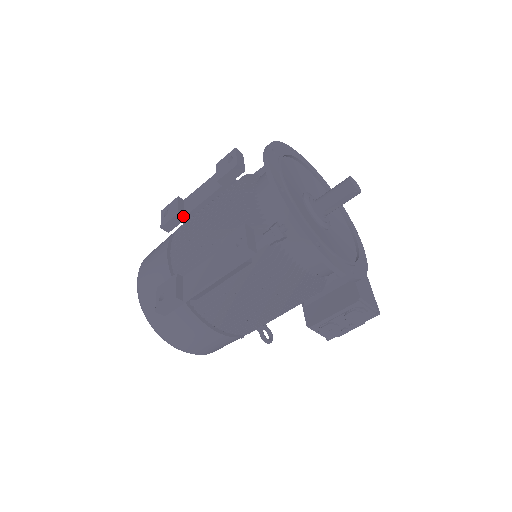
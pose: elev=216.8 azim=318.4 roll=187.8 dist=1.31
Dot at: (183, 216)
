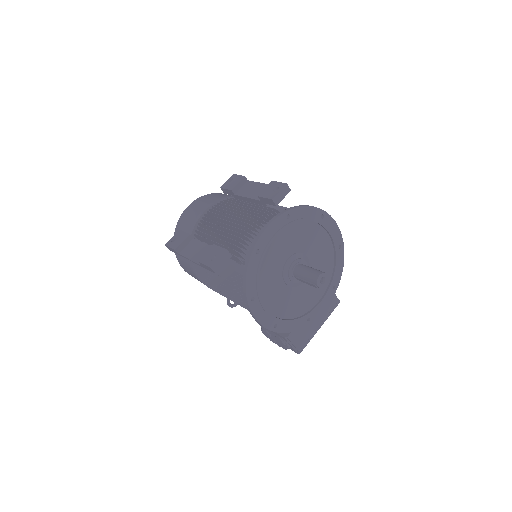
Dot at: (235, 193)
